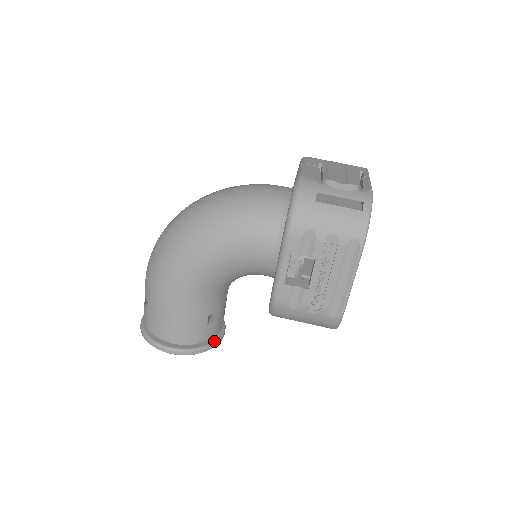
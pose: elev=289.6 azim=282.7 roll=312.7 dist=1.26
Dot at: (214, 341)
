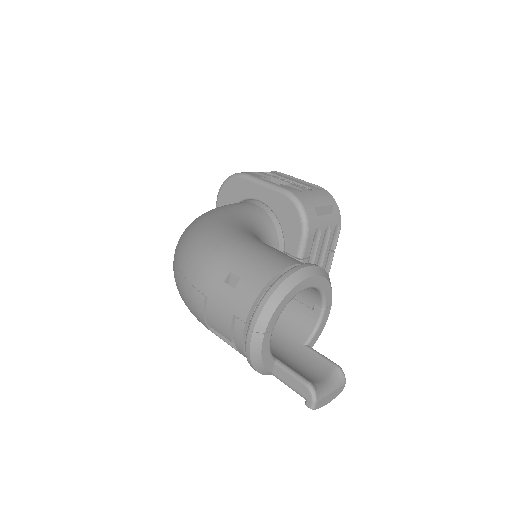
Dot at: occluded
